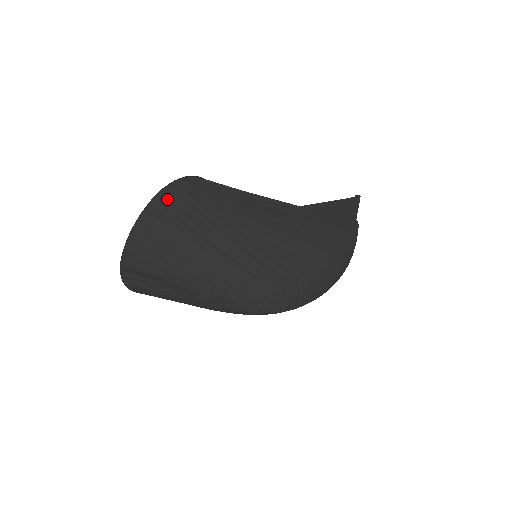
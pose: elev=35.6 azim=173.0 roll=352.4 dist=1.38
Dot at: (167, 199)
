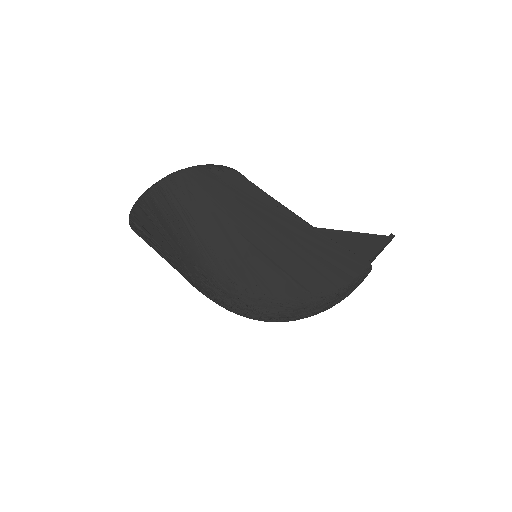
Dot at: (178, 182)
